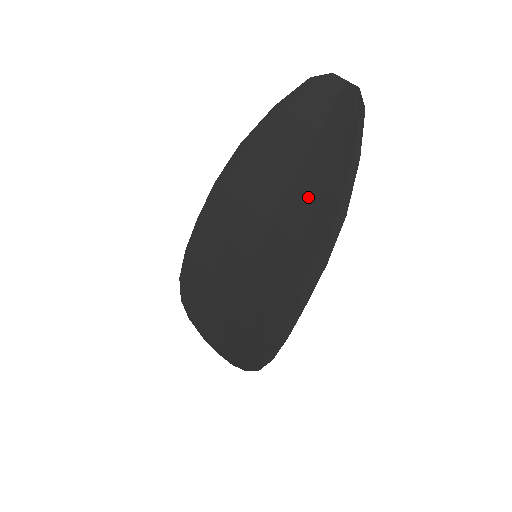
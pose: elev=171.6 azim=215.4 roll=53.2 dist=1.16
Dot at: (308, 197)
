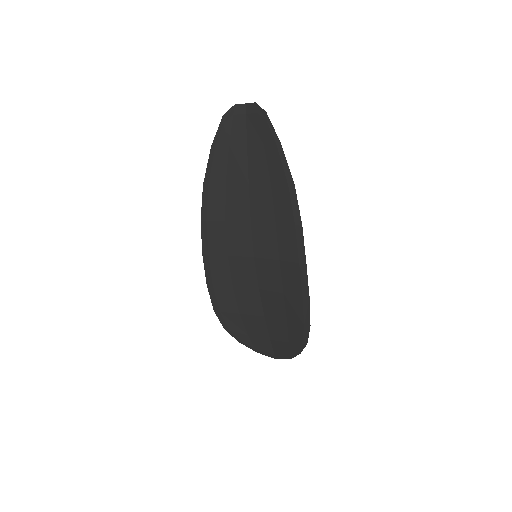
Dot at: (265, 190)
